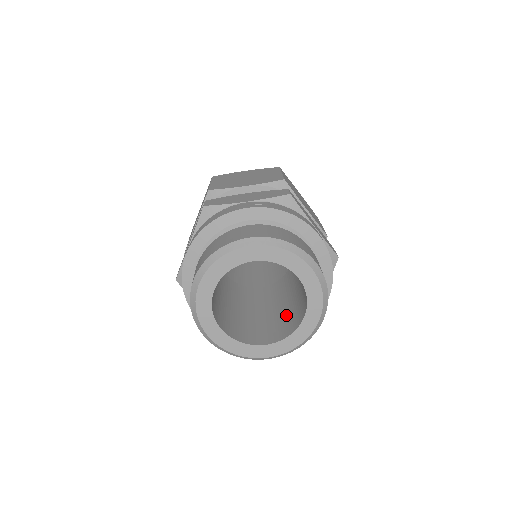
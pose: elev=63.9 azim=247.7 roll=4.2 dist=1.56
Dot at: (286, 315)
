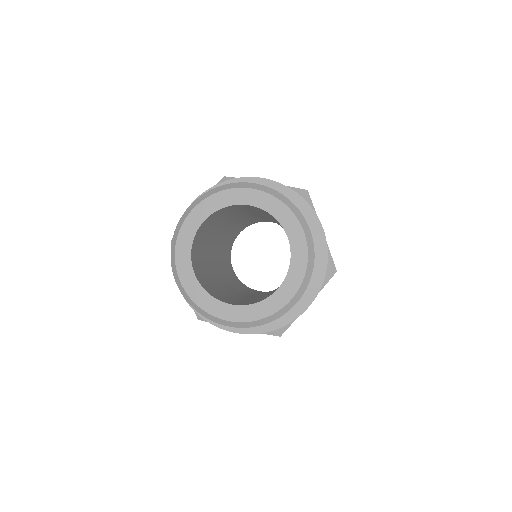
Dot at: occluded
